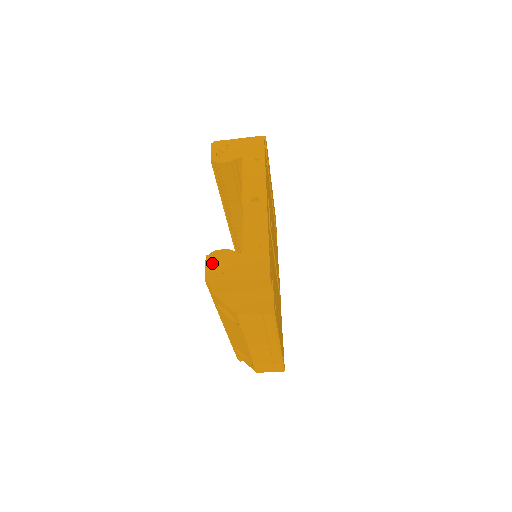
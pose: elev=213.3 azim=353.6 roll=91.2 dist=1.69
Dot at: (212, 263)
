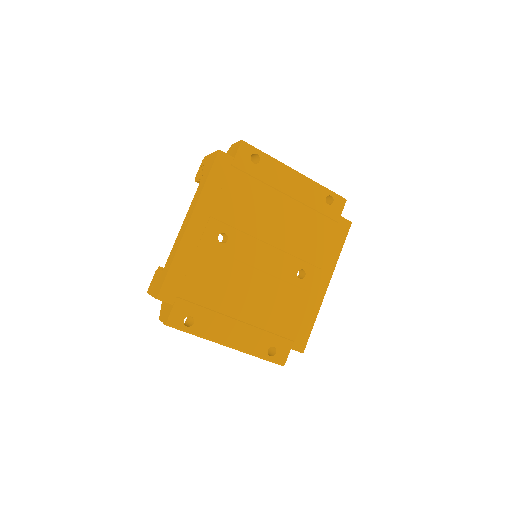
Dot at: (154, 277)
